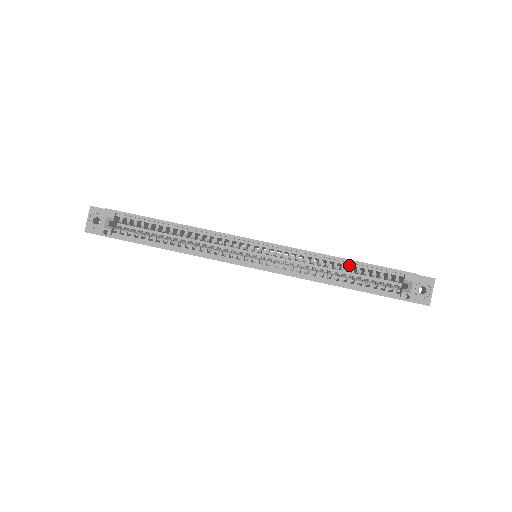
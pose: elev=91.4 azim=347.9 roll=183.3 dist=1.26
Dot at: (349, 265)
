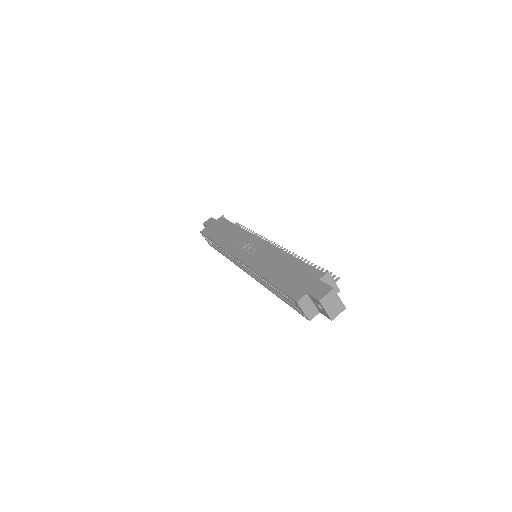
Dot at: occluded
